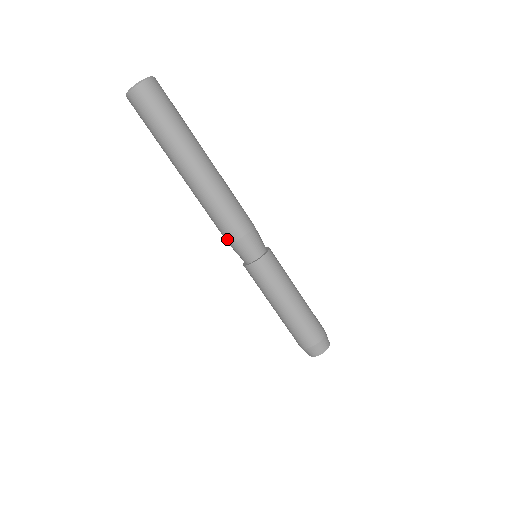
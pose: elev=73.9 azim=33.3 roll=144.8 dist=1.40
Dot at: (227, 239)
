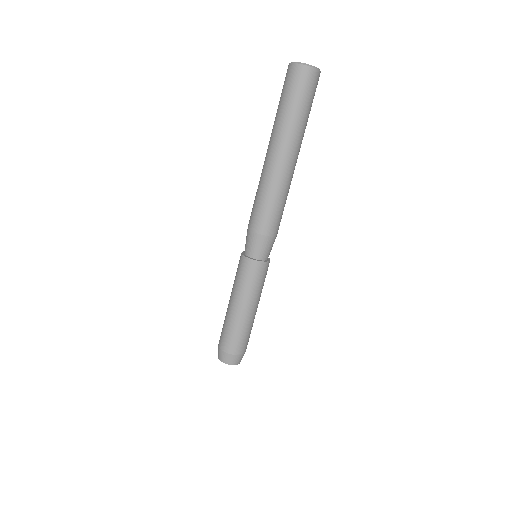
Dot at: (249, 224)
